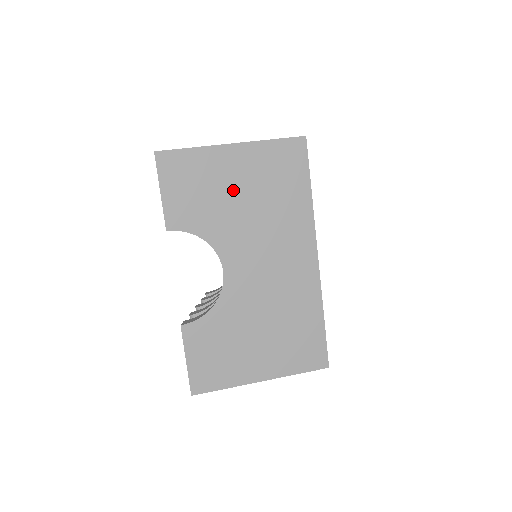
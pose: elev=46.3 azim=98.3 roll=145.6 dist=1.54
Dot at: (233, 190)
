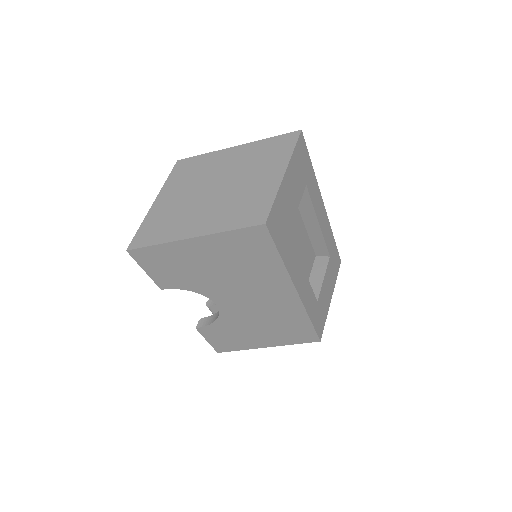
Dot at: (206, 265)
